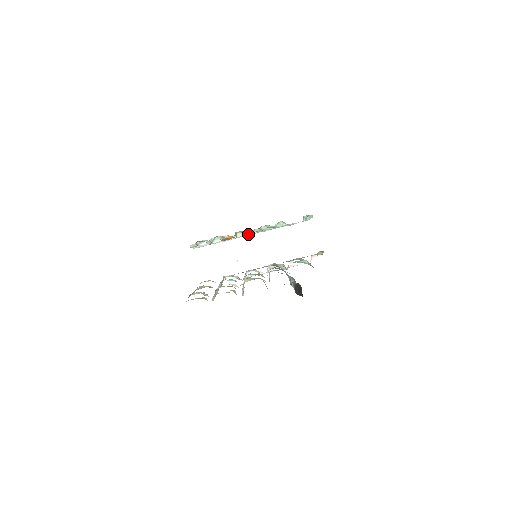
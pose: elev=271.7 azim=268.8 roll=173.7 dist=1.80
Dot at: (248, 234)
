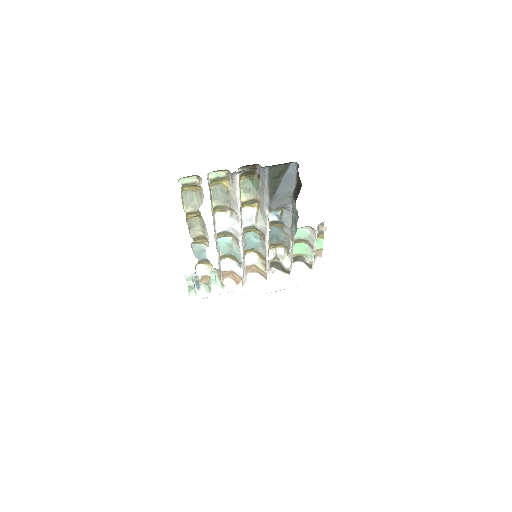
Dot at: occluded
